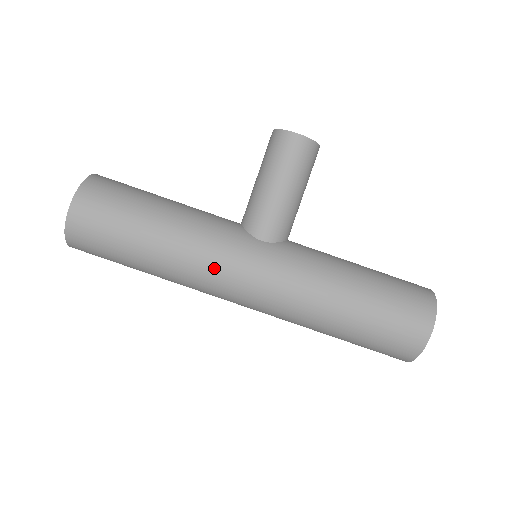
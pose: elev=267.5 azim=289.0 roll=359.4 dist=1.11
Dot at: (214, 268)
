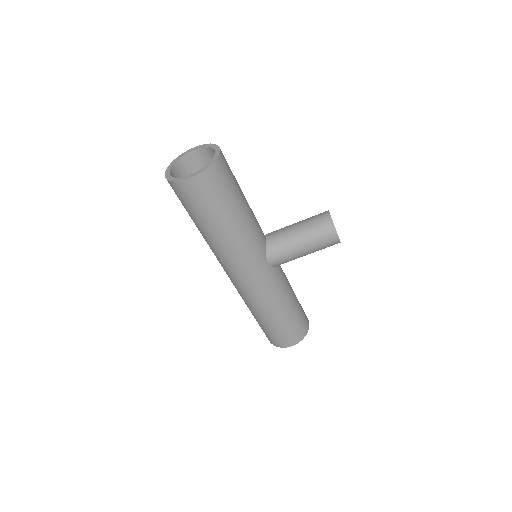
Dot at: (235, 262)
